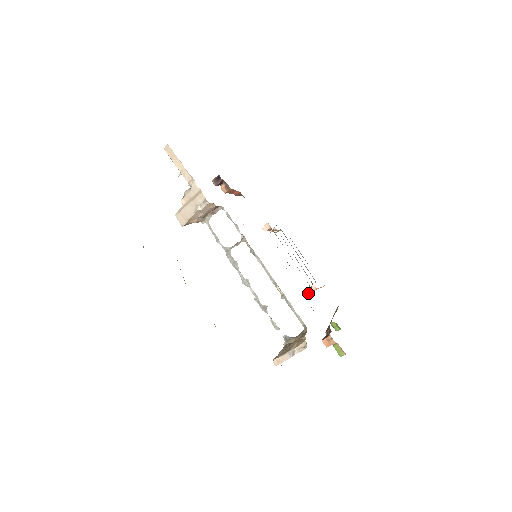
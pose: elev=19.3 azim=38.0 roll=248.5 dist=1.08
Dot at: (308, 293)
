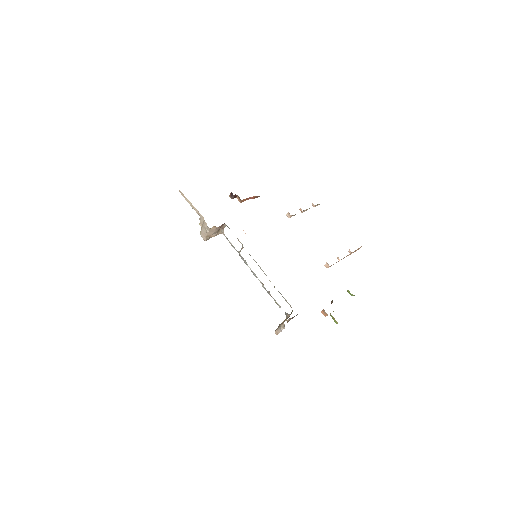
Dot at: (326, 266)
